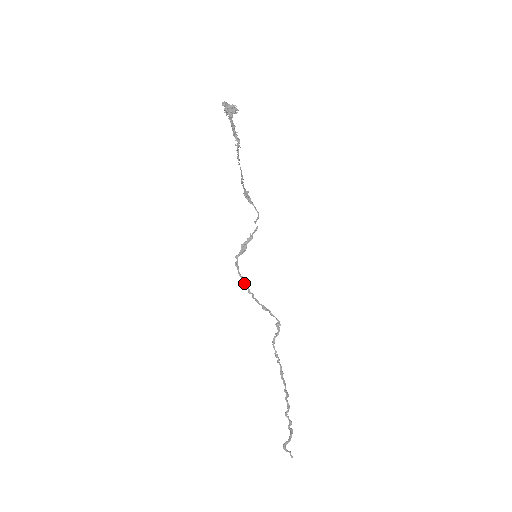
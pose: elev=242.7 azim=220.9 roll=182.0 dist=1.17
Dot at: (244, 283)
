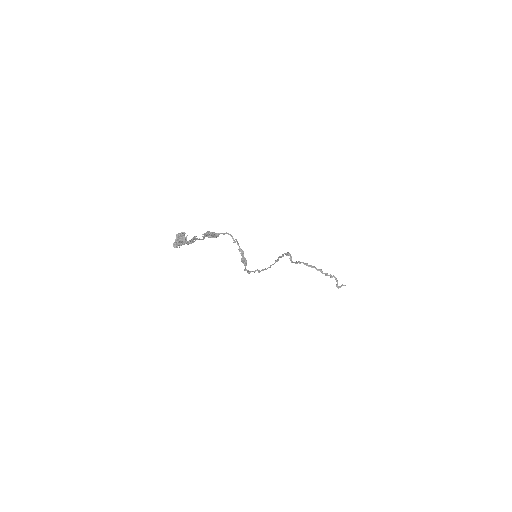
Dot at: (260, 271)
